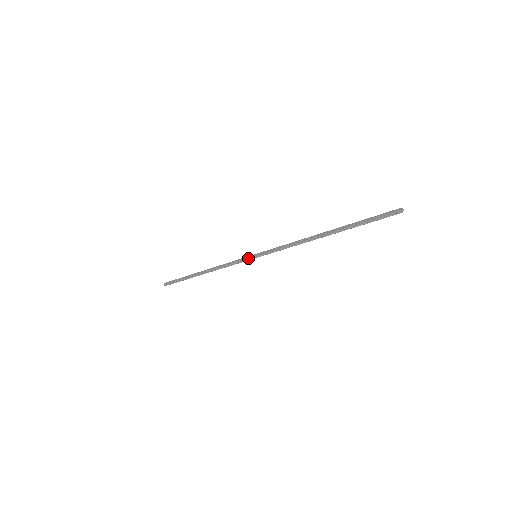
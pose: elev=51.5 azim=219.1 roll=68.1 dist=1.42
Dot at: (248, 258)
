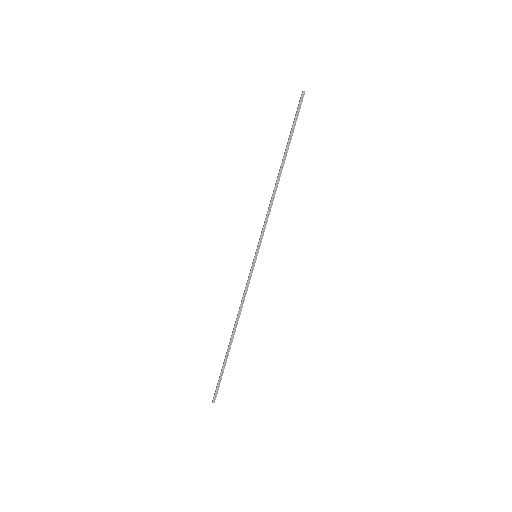
Dot at: (252, 265)
